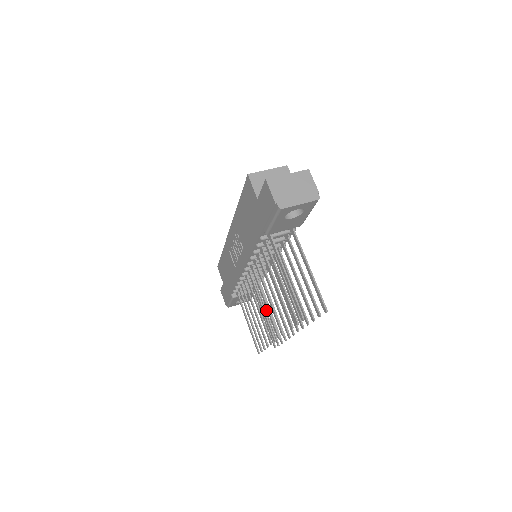
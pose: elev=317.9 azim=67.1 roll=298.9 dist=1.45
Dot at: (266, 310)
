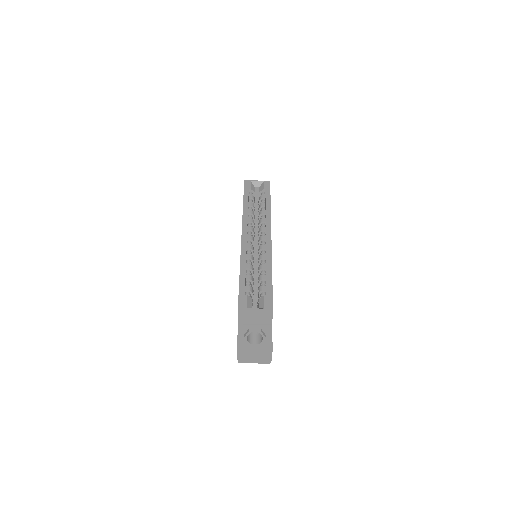
Dot at: occluded
